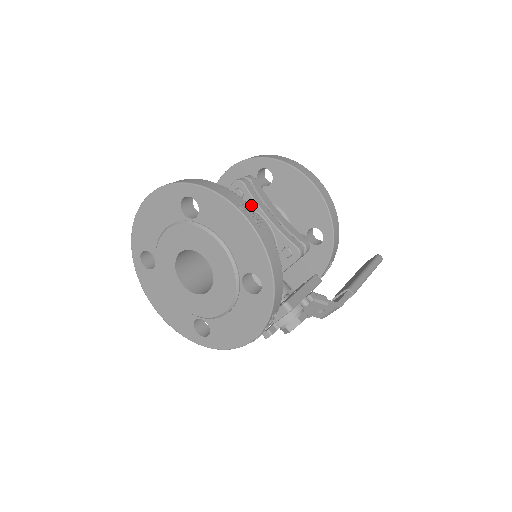
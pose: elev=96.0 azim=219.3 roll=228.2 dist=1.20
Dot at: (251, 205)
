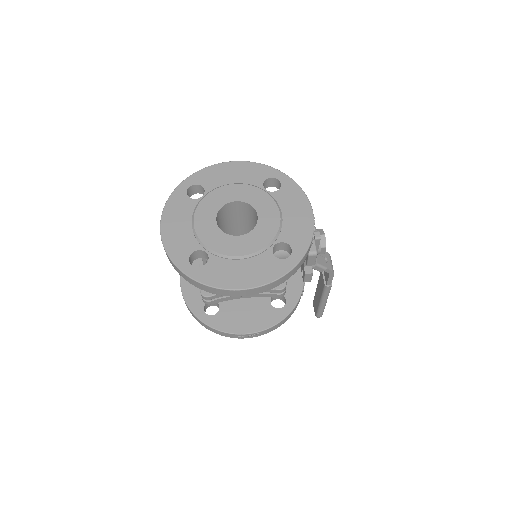
Dot at: occluded
